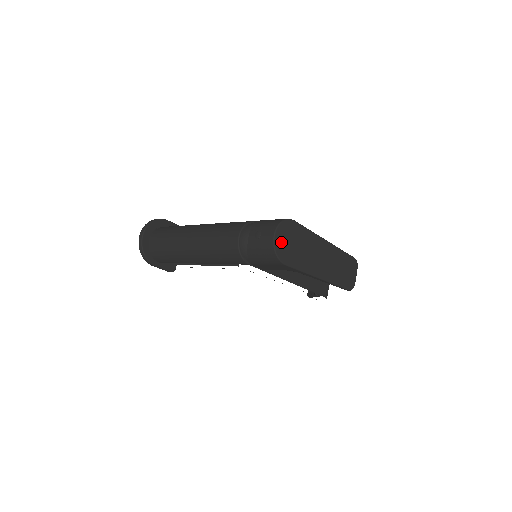
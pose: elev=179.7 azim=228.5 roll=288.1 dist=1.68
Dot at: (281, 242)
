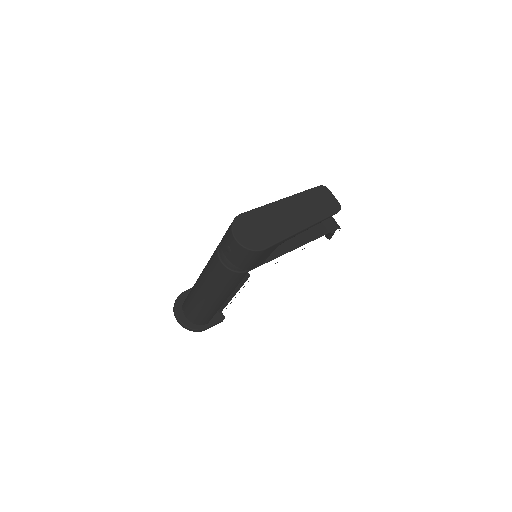
Dot at: (246, 238)
